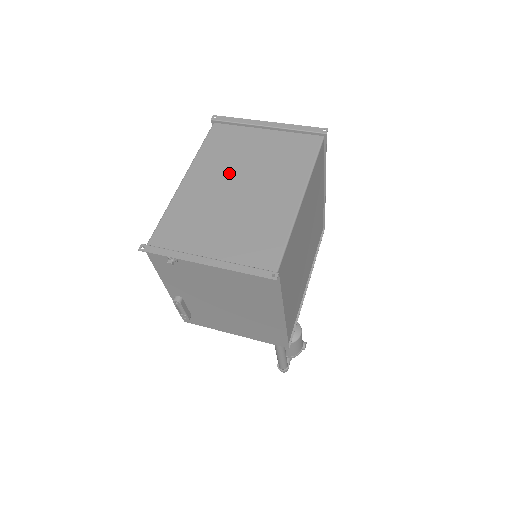
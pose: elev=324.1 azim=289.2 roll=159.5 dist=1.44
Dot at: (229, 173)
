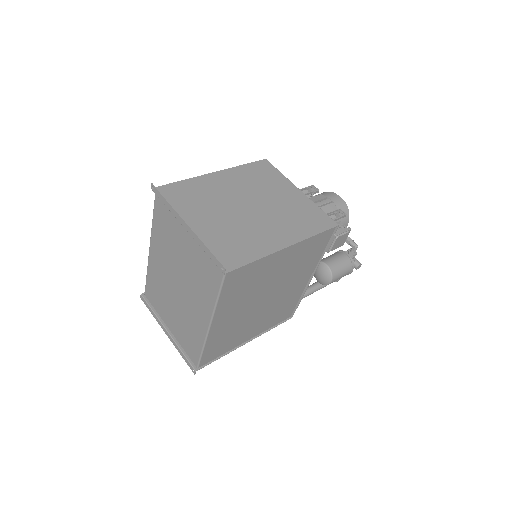
Dot at: (170, 264)
